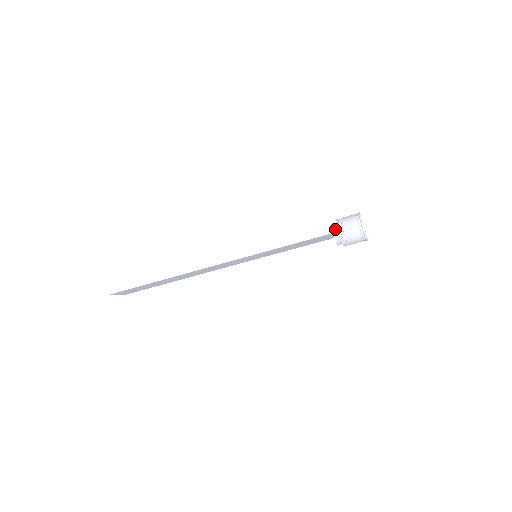
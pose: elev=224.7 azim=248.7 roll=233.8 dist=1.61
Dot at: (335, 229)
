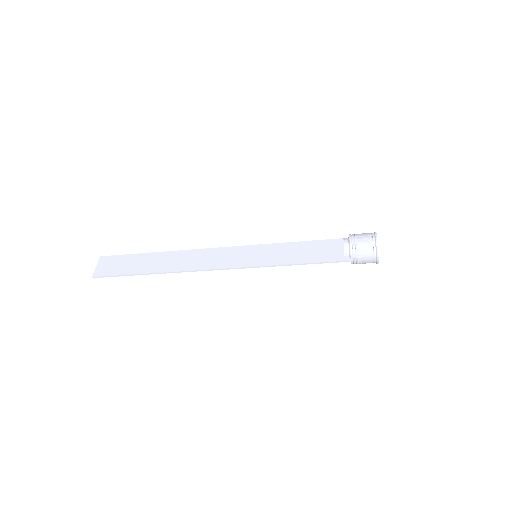
Dot at: (348, 257)
